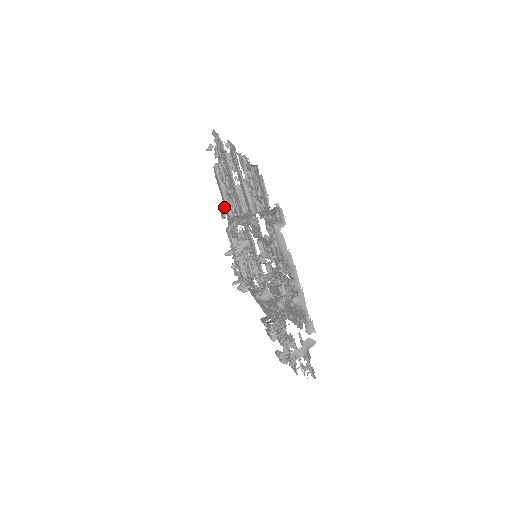
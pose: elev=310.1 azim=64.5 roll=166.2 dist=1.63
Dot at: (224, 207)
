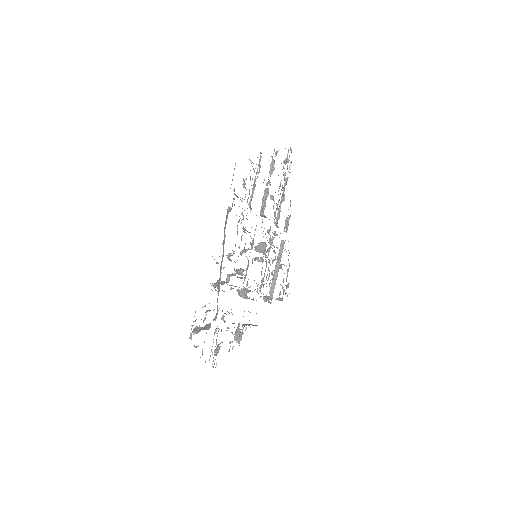
Dot at: (287, 221)
